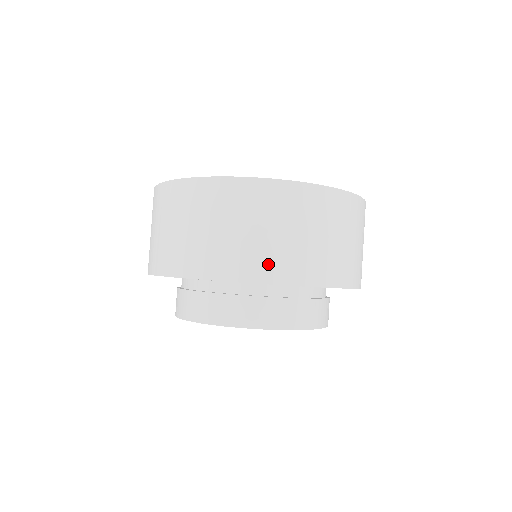
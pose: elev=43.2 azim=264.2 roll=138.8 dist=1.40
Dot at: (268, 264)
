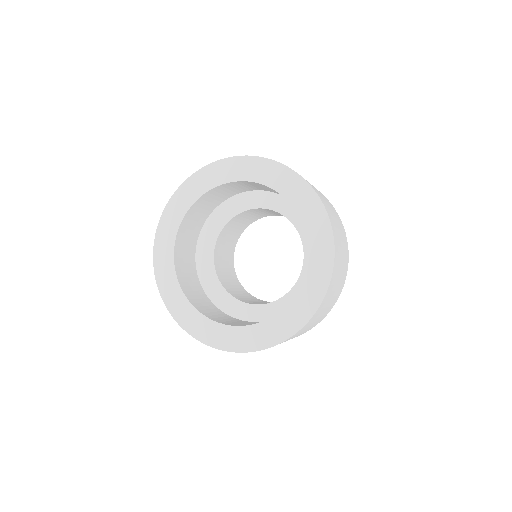
Dot at: occluded
